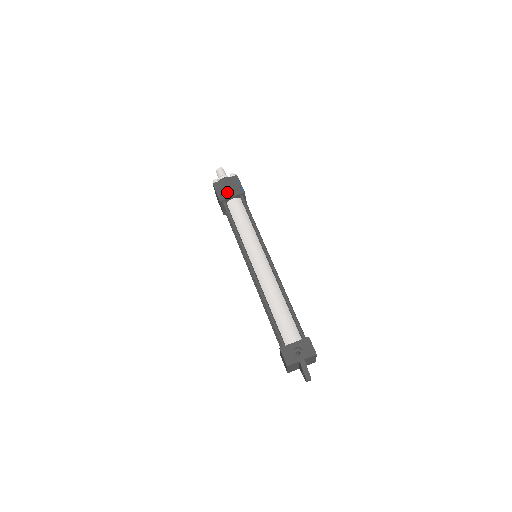
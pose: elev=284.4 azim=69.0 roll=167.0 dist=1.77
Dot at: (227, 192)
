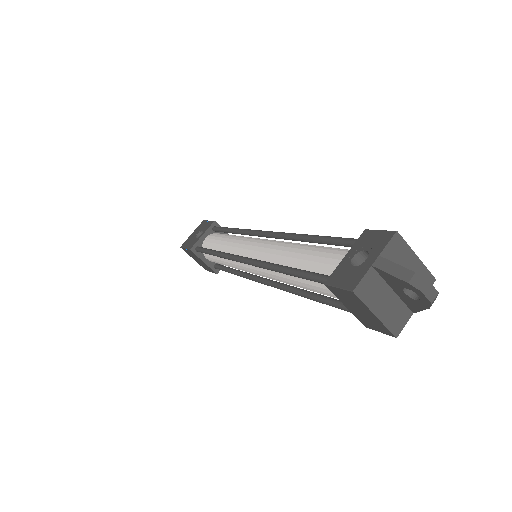
Dot at: occluded
